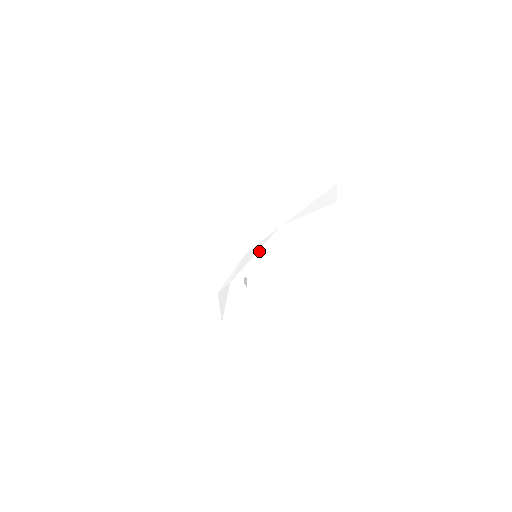
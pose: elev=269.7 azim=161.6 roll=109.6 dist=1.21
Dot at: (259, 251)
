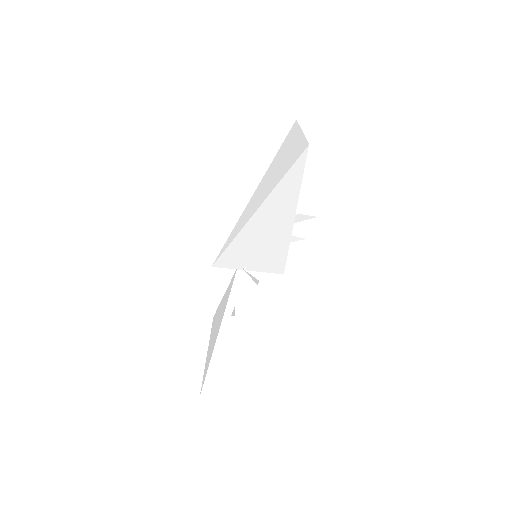
Dot at: occluded
